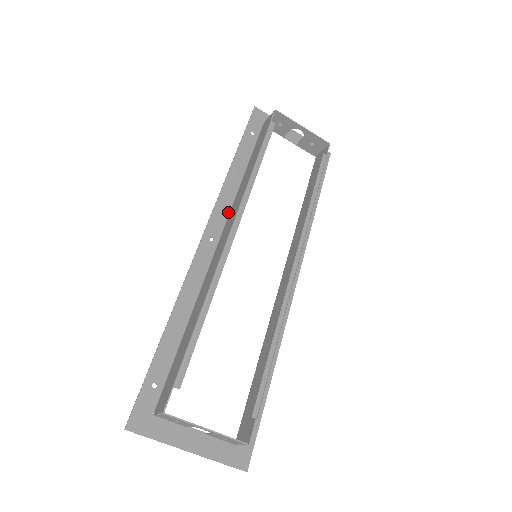
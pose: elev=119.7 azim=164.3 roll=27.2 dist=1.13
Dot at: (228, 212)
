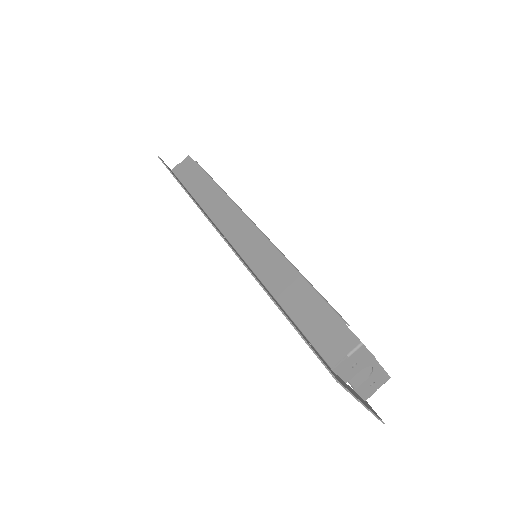
Dot at: (213, 222)
